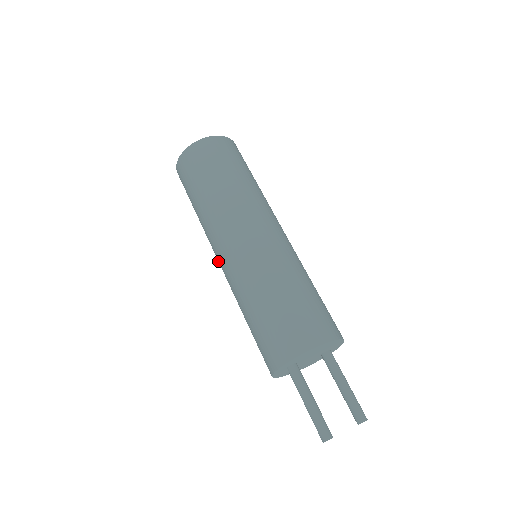
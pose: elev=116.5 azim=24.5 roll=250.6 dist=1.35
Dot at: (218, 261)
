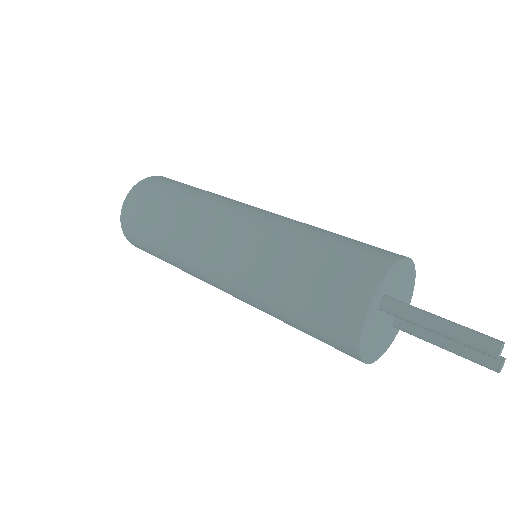
Dot at: (214, 249)
